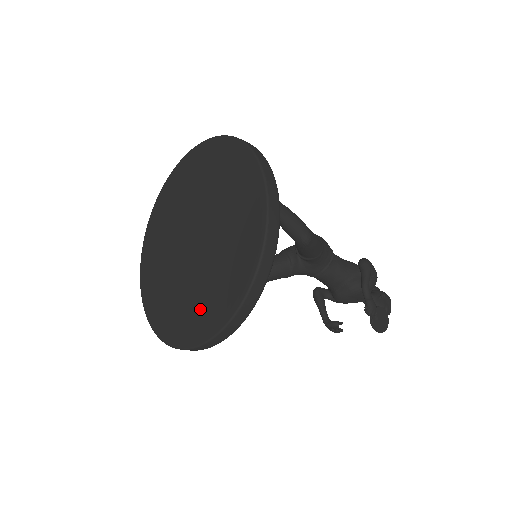
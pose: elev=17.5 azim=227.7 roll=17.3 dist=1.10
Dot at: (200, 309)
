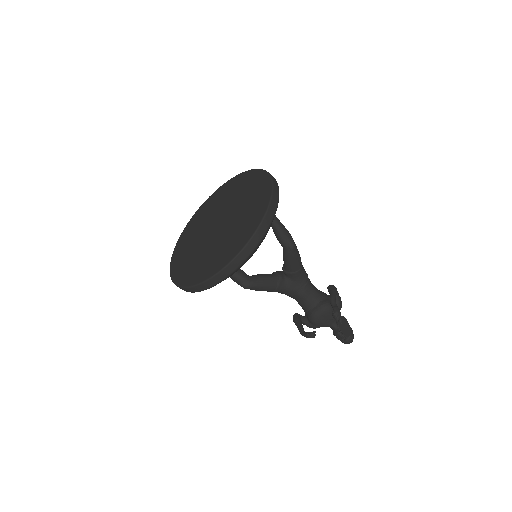
Dot at: (221, 254)
